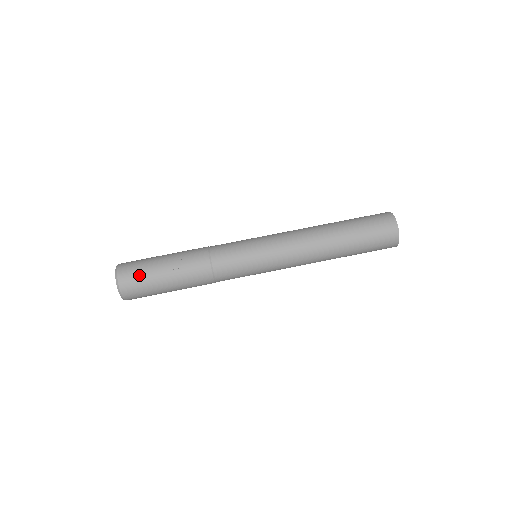
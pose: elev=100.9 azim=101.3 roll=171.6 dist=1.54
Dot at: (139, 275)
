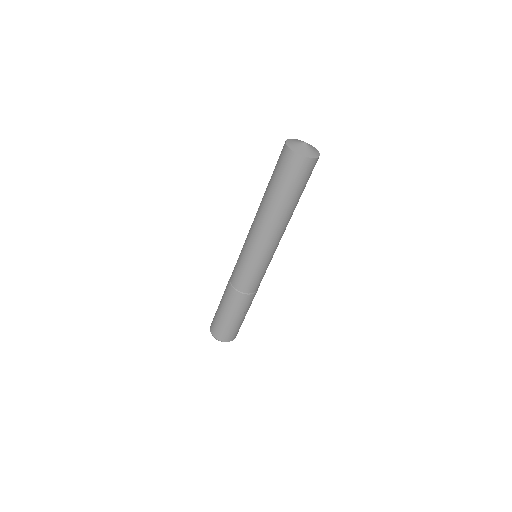
Dot at: (236, 331)
